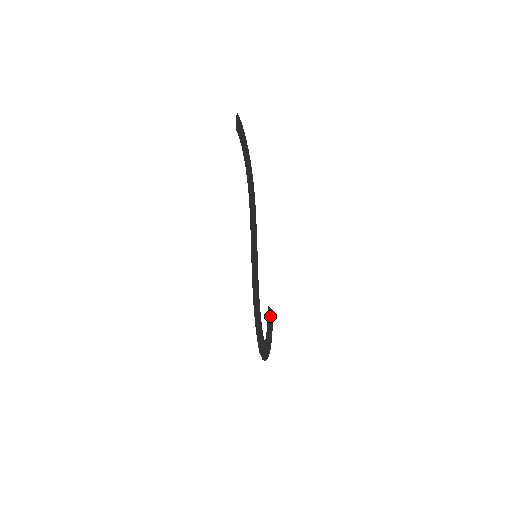
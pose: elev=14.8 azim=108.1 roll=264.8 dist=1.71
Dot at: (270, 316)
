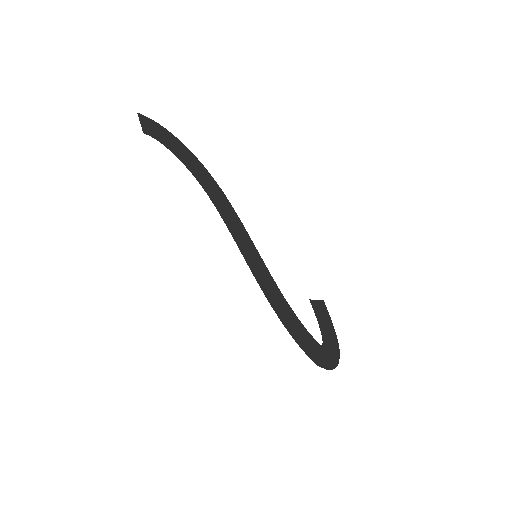
Dot at: (320, 309)
